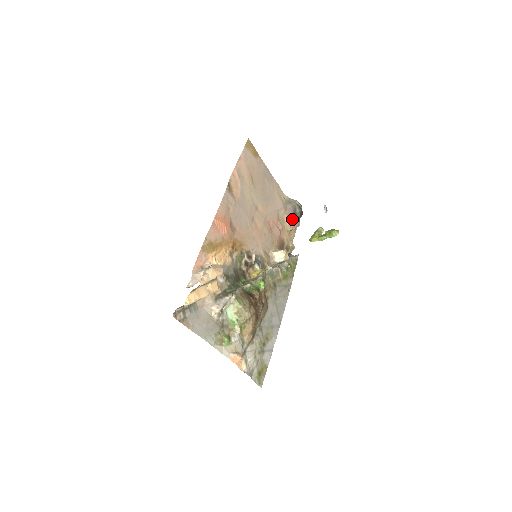
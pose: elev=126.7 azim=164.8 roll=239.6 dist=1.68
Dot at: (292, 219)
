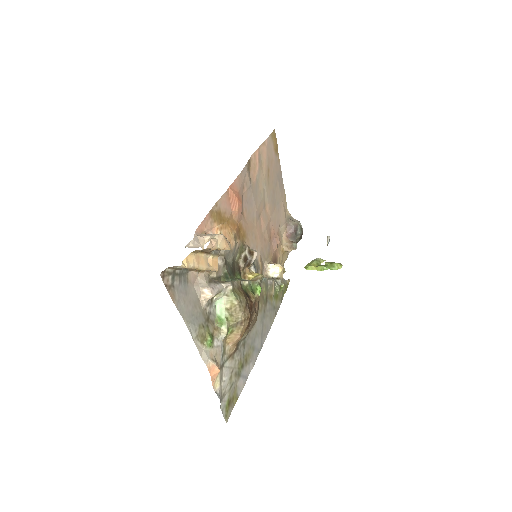
Dot at: (290, 239)
